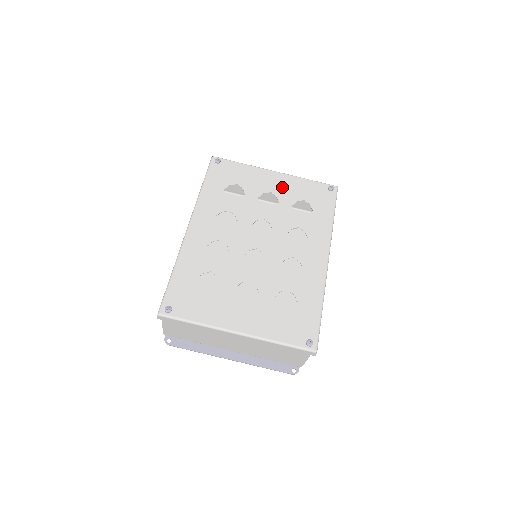
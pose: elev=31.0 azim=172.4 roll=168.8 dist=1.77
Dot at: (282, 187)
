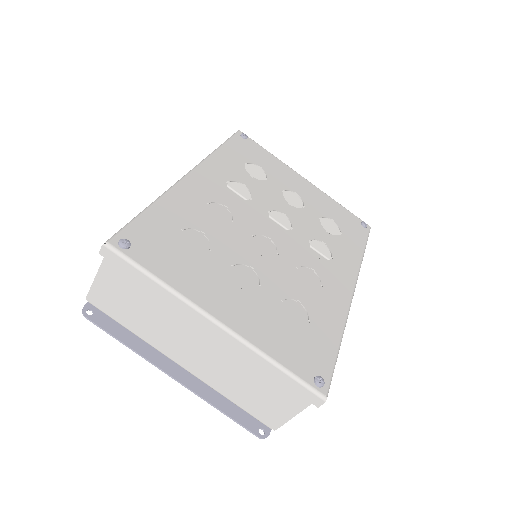
Dot at: (311, 196)
